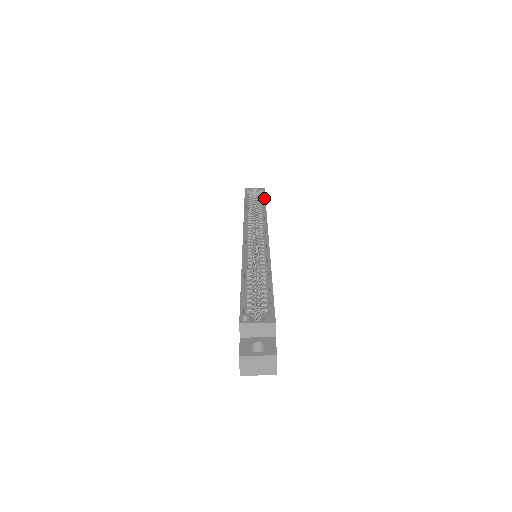
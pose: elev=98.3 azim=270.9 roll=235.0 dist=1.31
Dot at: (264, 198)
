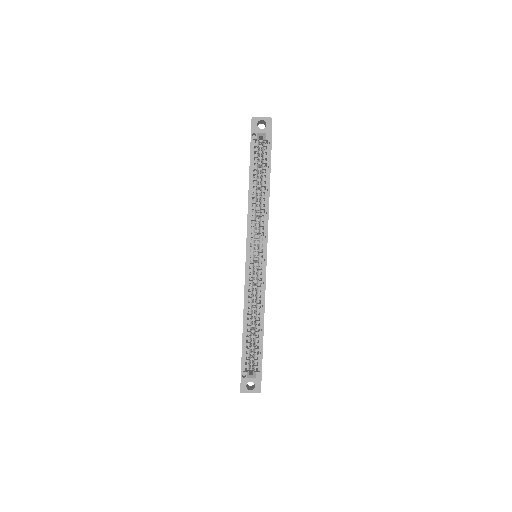
Dot at: (269, 166)
